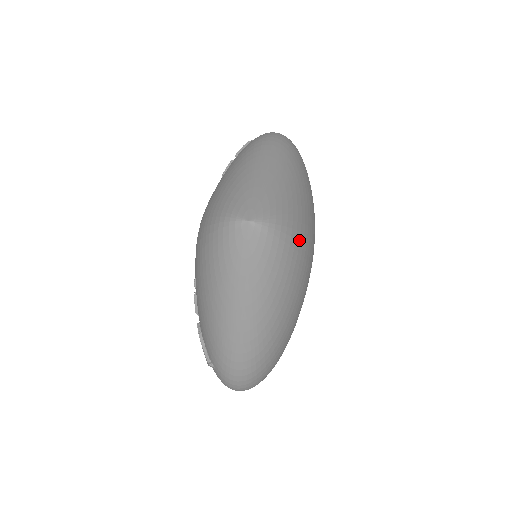
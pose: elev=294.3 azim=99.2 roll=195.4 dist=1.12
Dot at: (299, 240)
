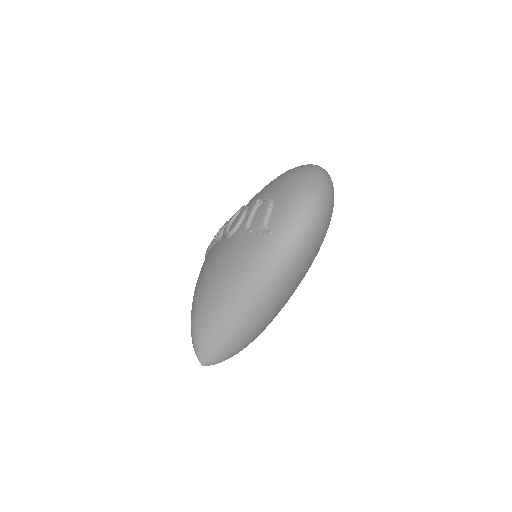
Dot at: occluded
